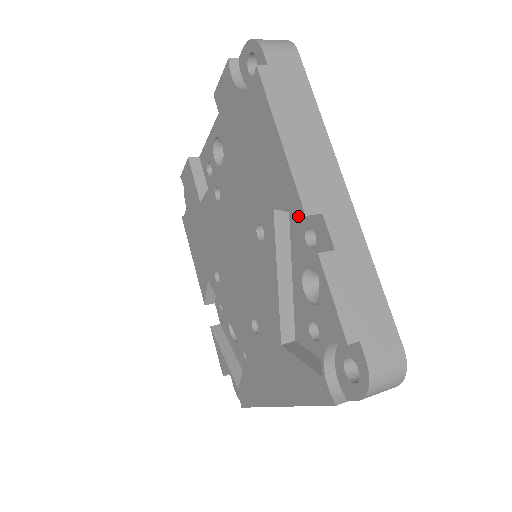
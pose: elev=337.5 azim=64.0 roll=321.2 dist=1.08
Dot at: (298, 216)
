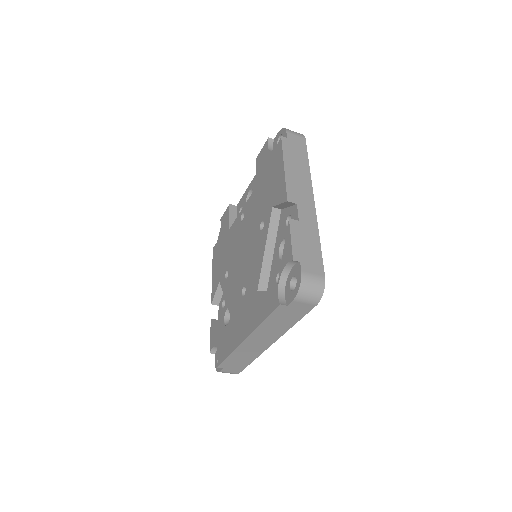
Dot at: (285, 212)
